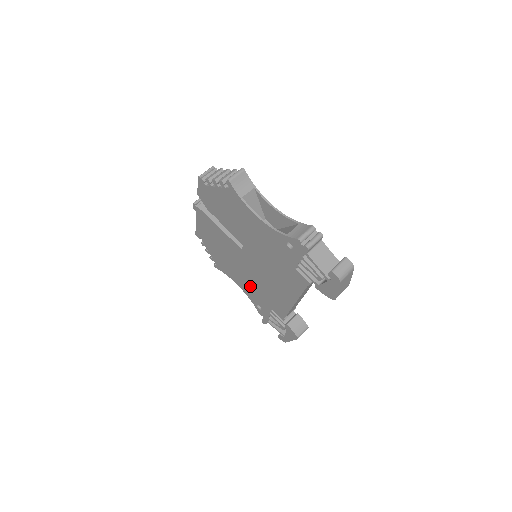
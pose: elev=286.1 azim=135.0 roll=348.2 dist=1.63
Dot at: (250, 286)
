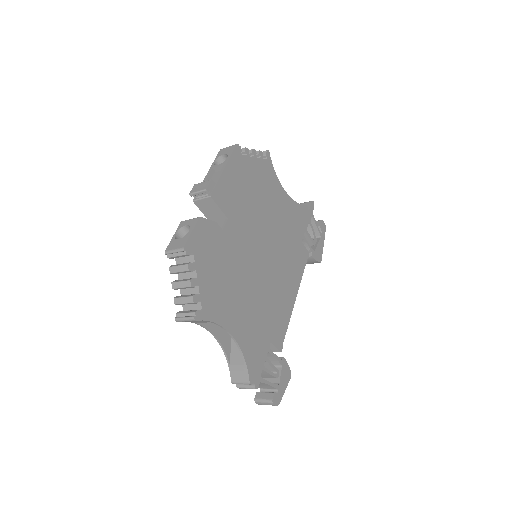
Dot at: occluded
